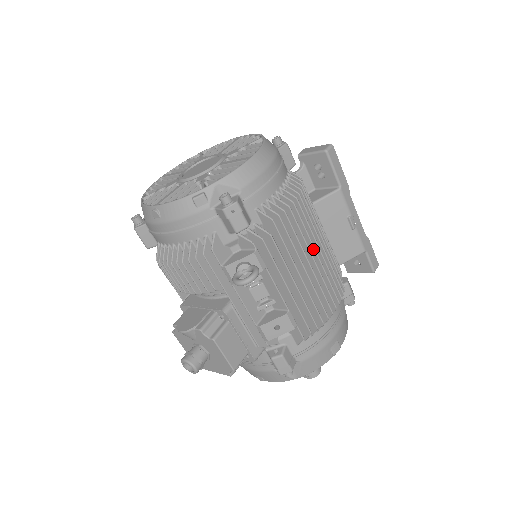
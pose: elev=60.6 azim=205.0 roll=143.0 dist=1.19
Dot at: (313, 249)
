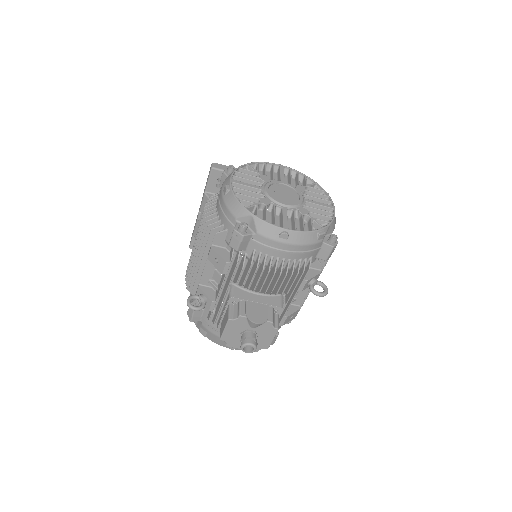
Dot at: occluded
